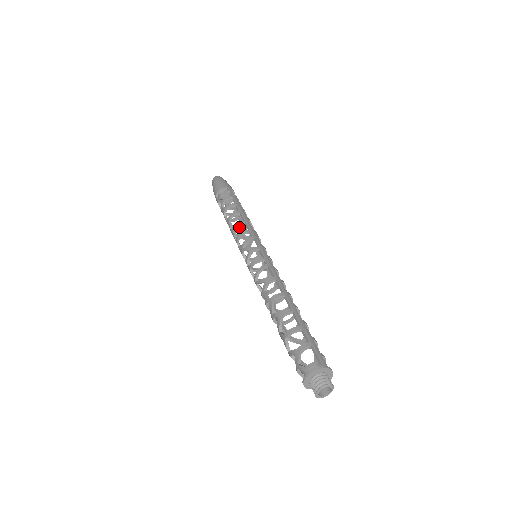
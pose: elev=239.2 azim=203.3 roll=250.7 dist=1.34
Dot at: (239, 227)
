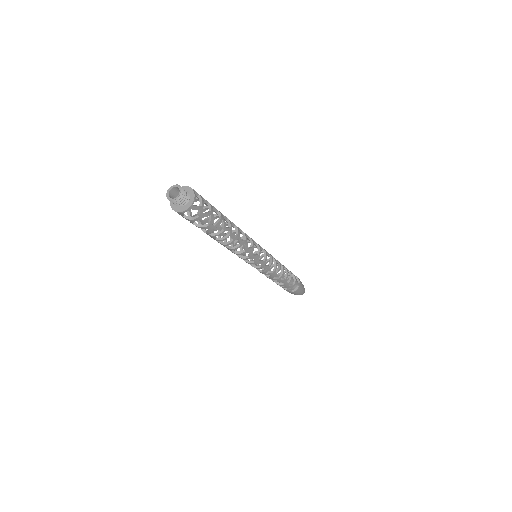
Dot at: occluded
